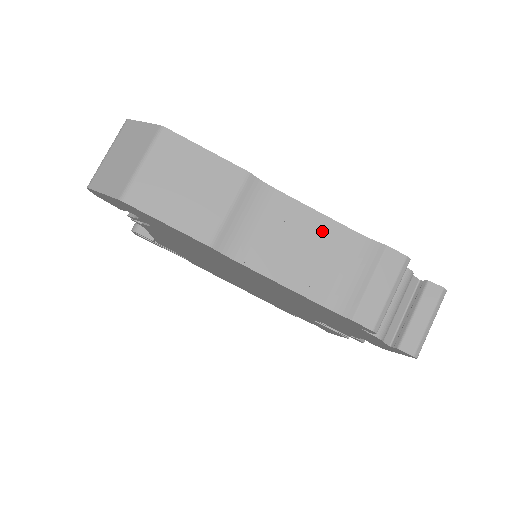
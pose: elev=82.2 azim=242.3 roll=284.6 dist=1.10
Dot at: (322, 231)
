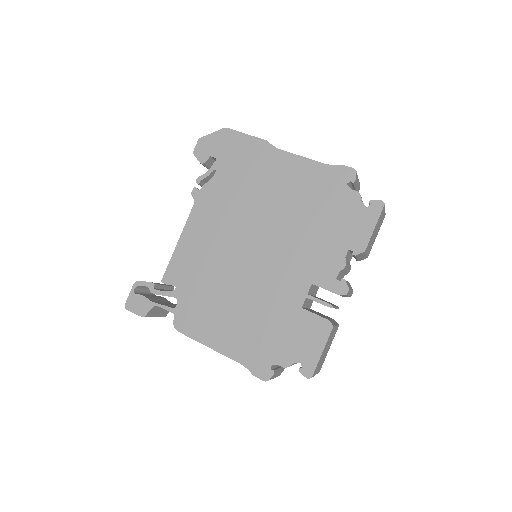
Dot at: occluded
